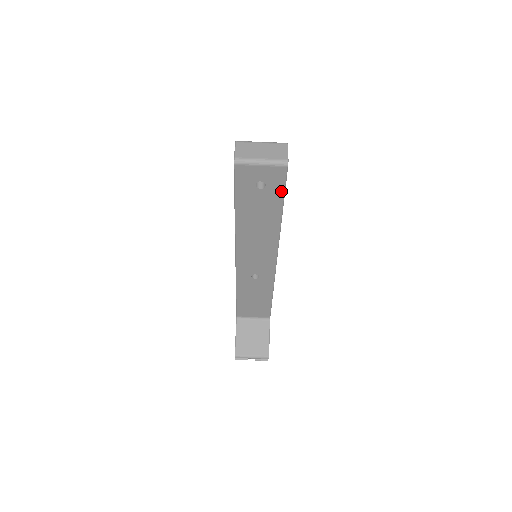
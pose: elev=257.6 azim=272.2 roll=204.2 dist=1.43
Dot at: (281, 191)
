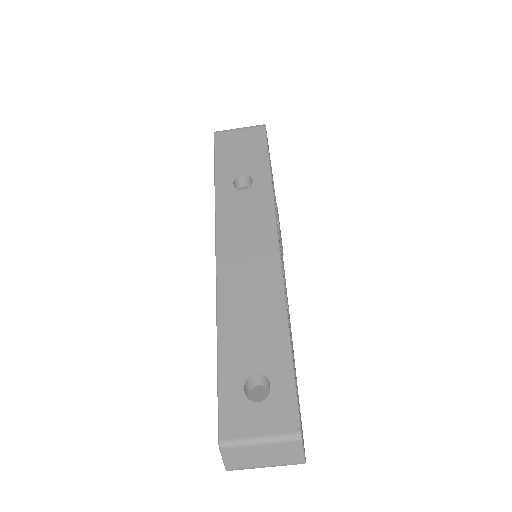
Dot at: occluded
